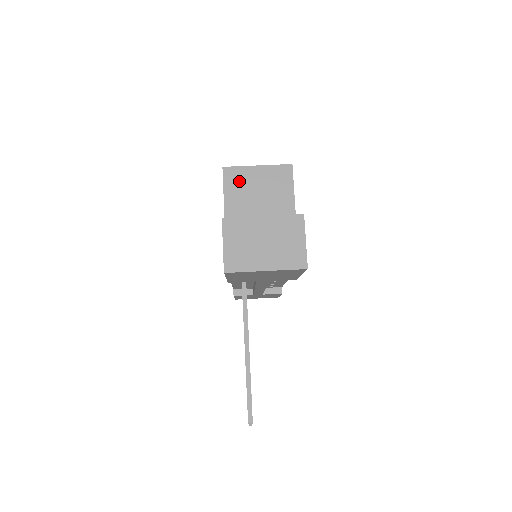
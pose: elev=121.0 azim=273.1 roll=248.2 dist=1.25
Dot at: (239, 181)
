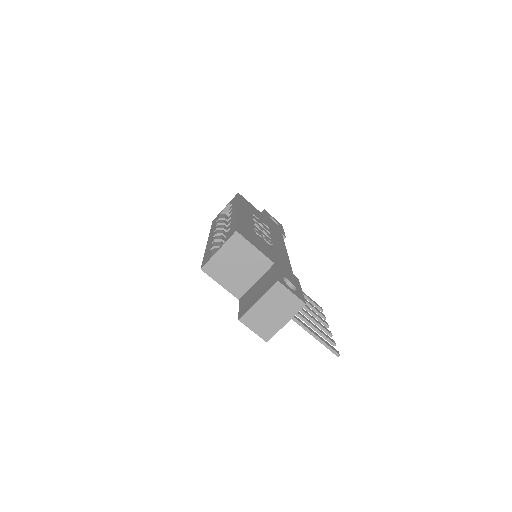
Dot at: (217, 268)
